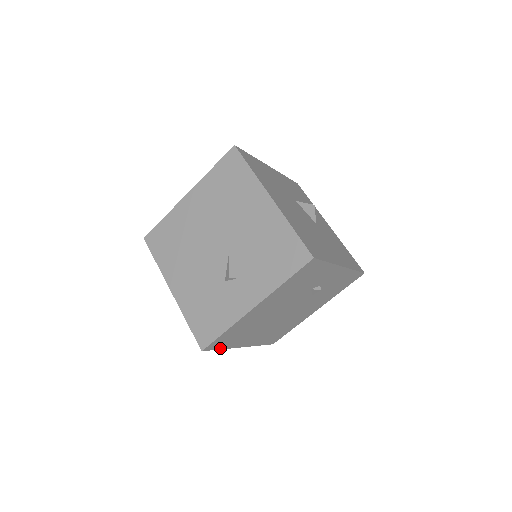
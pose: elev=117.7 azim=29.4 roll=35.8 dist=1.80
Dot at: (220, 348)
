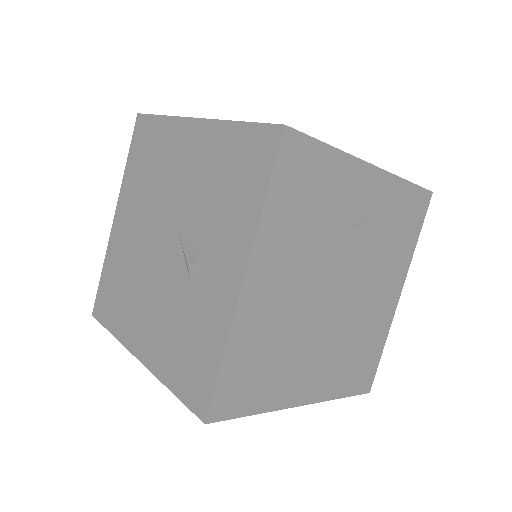
Dot at: (249, 412)
